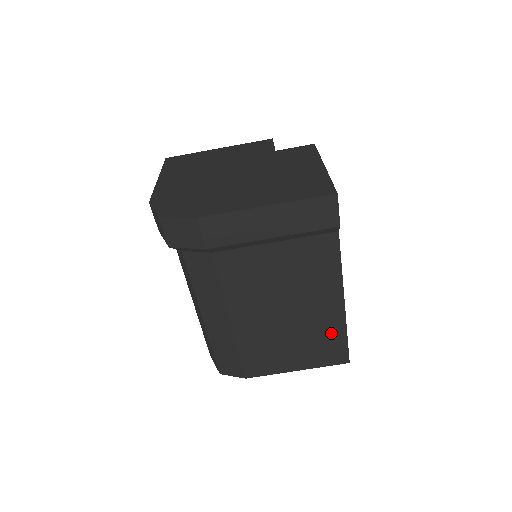
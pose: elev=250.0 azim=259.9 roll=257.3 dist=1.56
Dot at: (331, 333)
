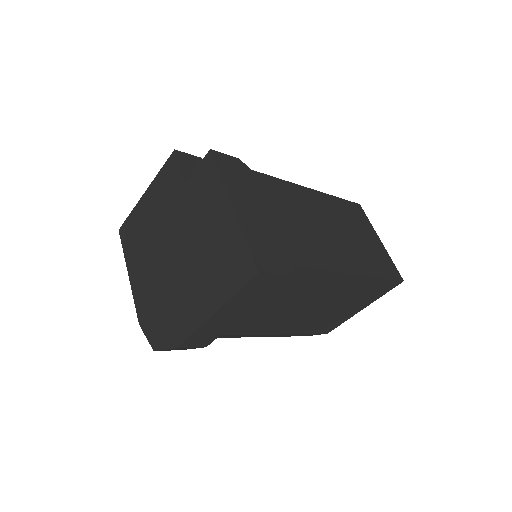
Dot at: (366, 287)
